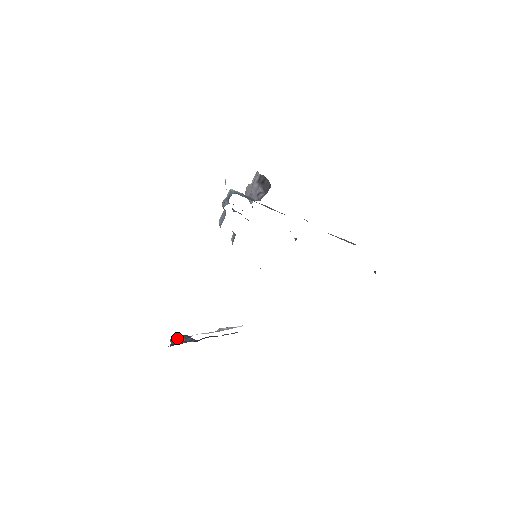
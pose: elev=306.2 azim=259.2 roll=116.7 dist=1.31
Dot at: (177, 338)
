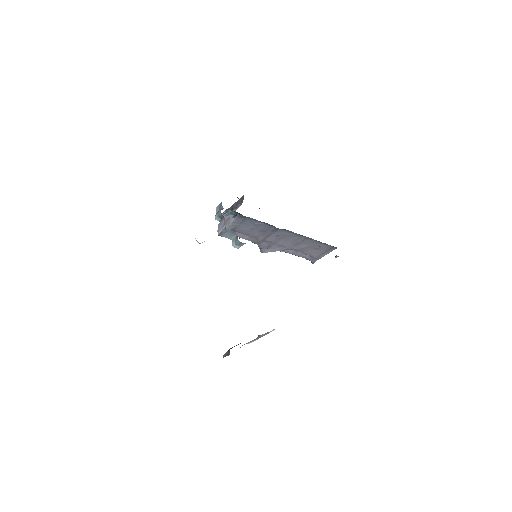
Dot at: (230, 348)
